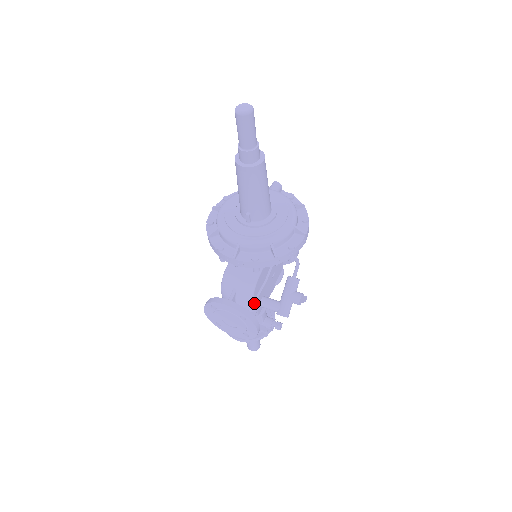
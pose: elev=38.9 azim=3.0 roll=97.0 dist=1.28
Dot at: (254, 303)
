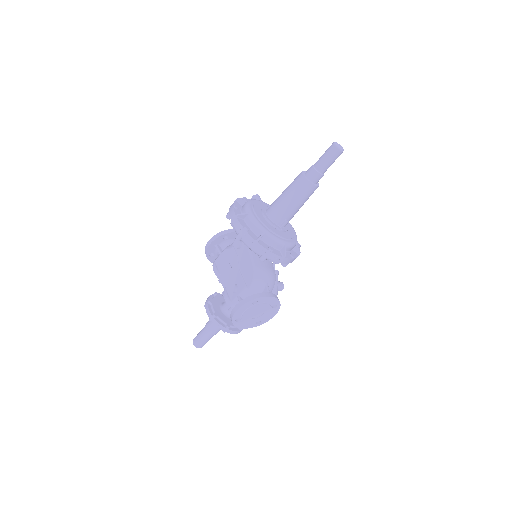
Dot at: occluded
